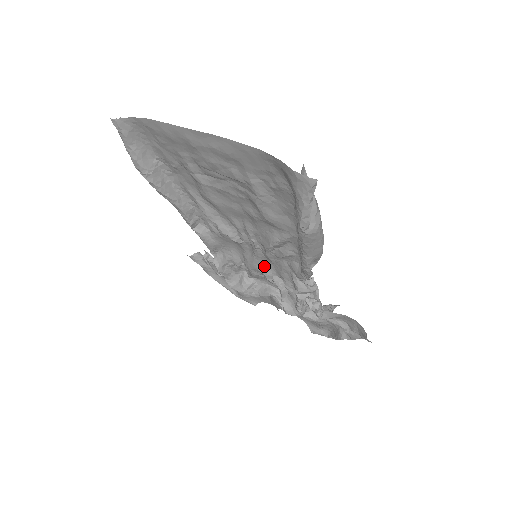
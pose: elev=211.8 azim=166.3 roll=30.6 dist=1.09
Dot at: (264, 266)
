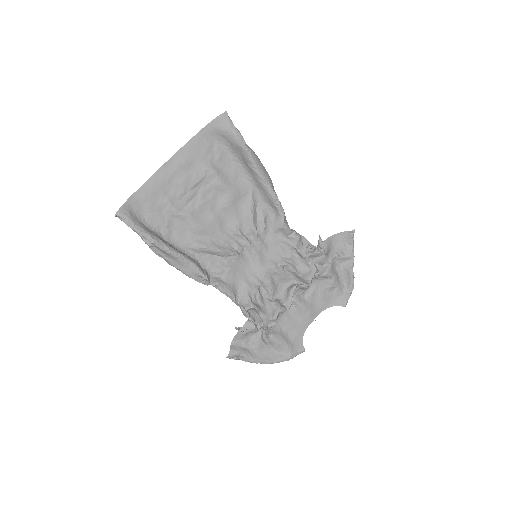
Dot at: (267, 261)
